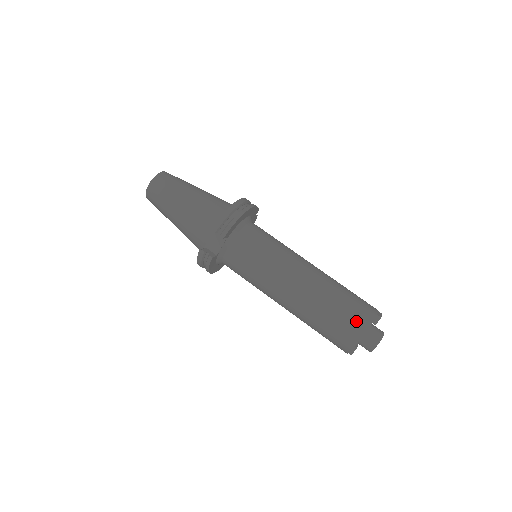
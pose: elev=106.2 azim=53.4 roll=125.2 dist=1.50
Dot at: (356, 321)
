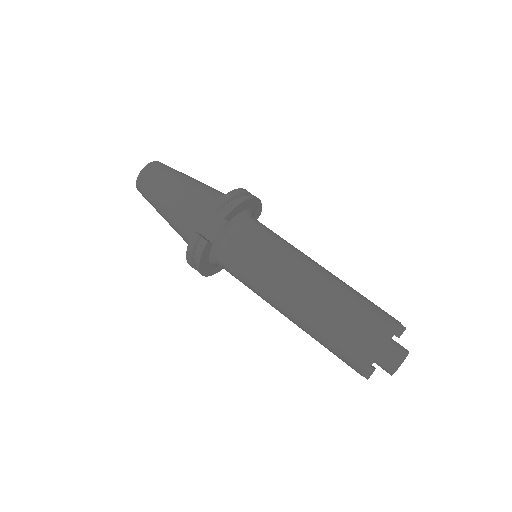
Dot at: (378, 326)
